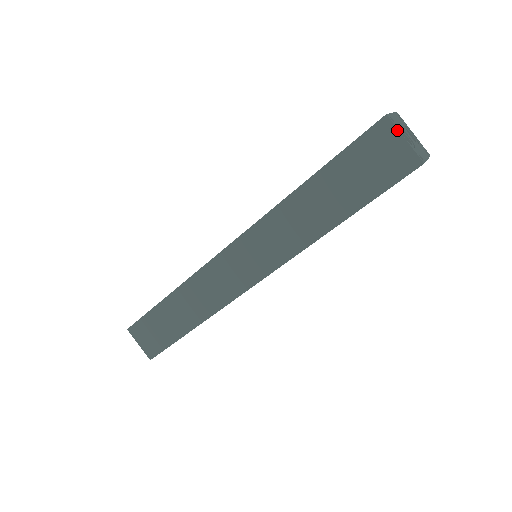
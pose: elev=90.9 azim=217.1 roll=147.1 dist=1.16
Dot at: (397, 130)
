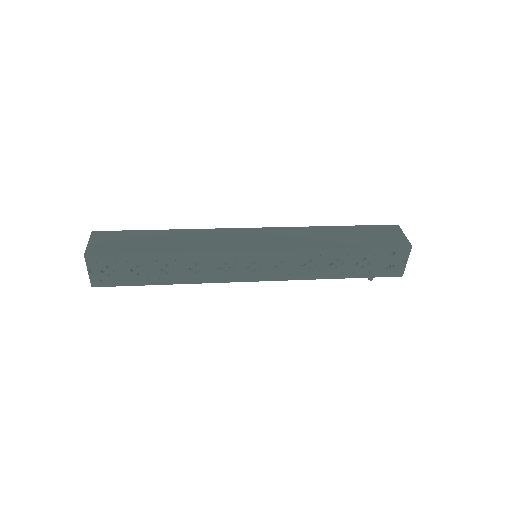
Dot at: (402, 231)
